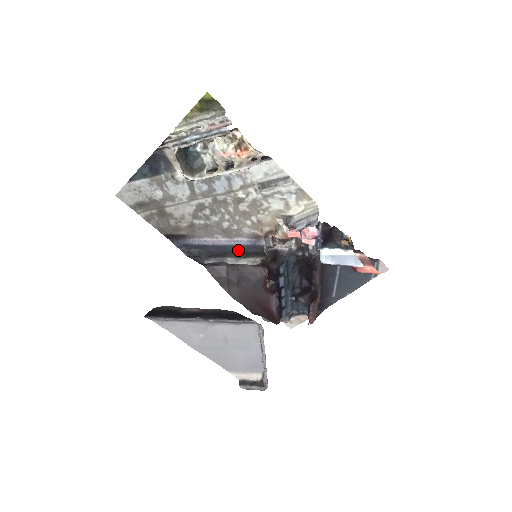
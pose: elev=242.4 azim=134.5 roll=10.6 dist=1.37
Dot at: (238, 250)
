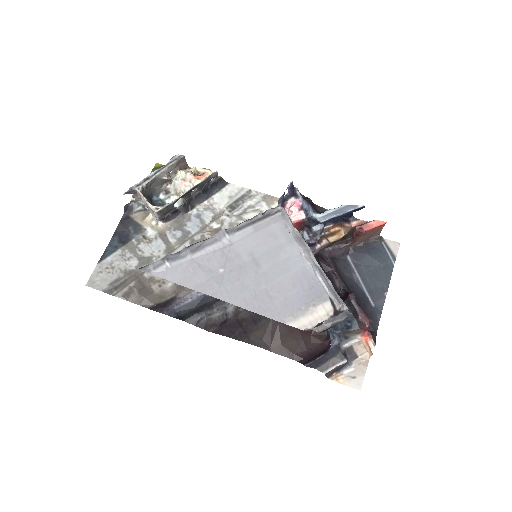
Dot at: occluded
